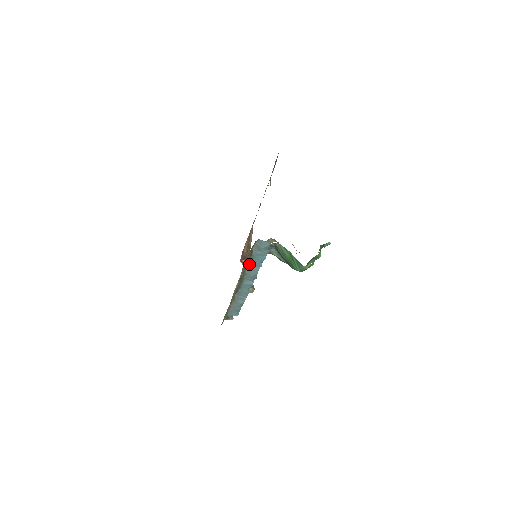
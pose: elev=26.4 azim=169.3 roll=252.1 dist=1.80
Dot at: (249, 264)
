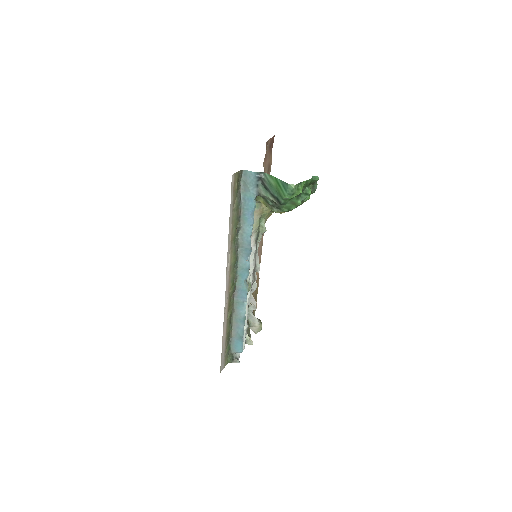
Dot at: (240, 222)
